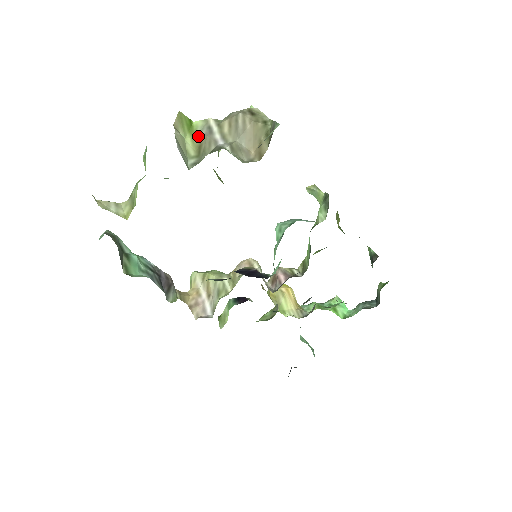
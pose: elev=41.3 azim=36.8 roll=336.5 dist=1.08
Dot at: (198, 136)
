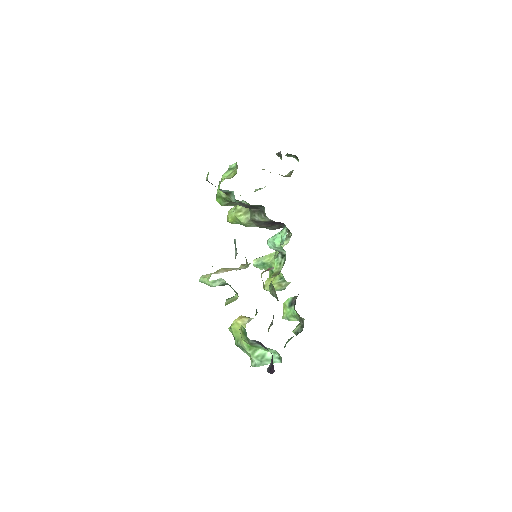
Dot at: occluded
